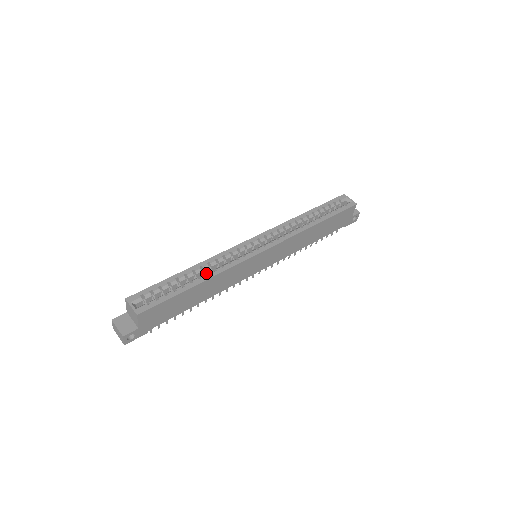
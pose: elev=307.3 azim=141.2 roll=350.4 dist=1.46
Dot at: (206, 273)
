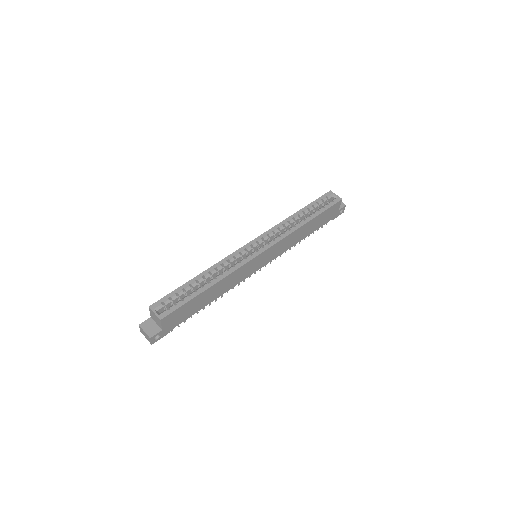
Dot at: (214, 277)
